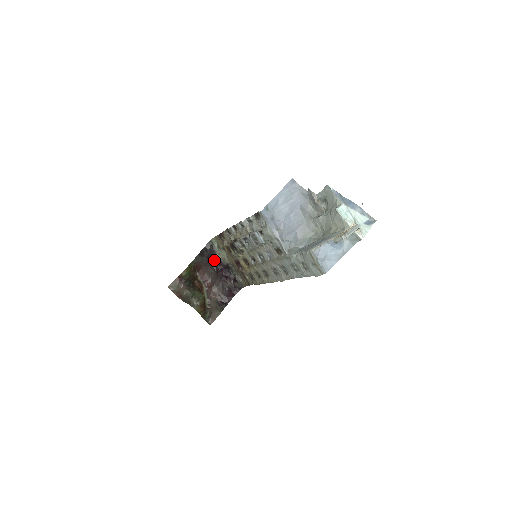
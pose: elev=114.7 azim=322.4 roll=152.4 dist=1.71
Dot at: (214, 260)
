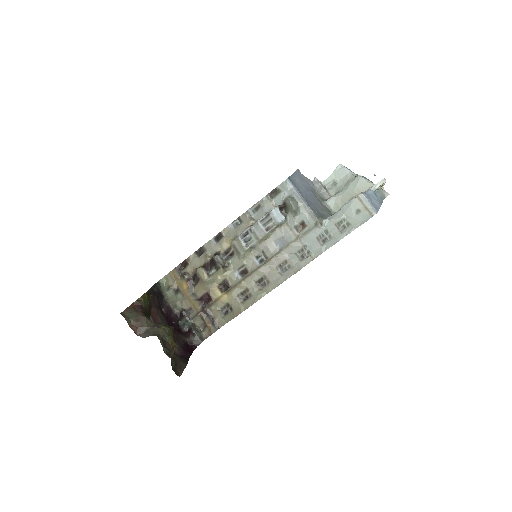
Dot at: (162, 306)
